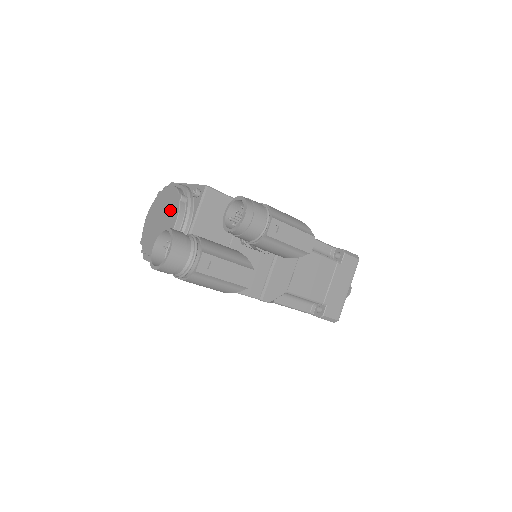
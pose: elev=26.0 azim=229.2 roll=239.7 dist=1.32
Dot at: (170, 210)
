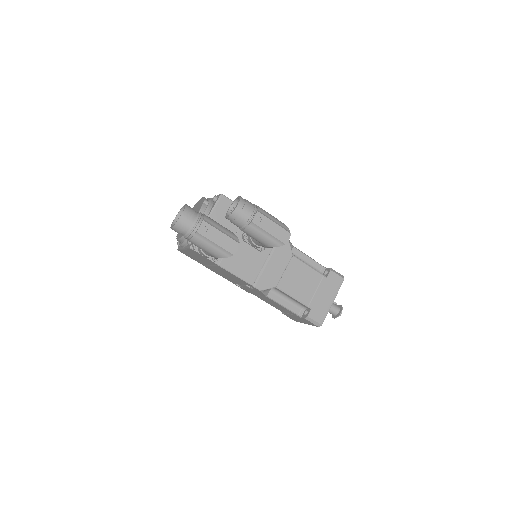
Dot at: (197, 210)
